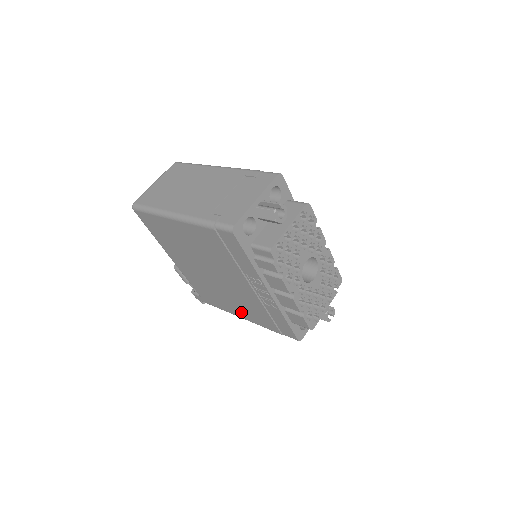
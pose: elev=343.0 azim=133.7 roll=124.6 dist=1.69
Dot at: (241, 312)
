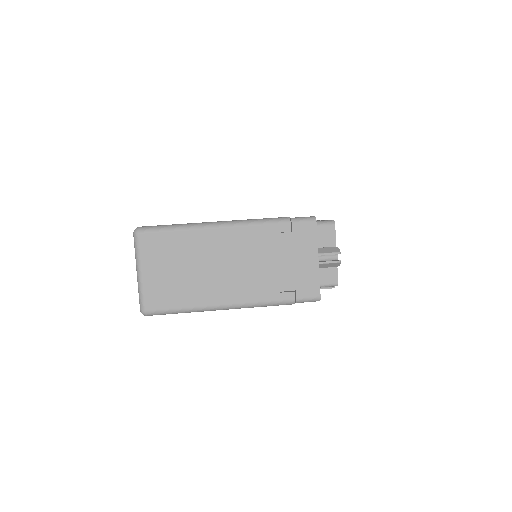
Dot at: occluded
